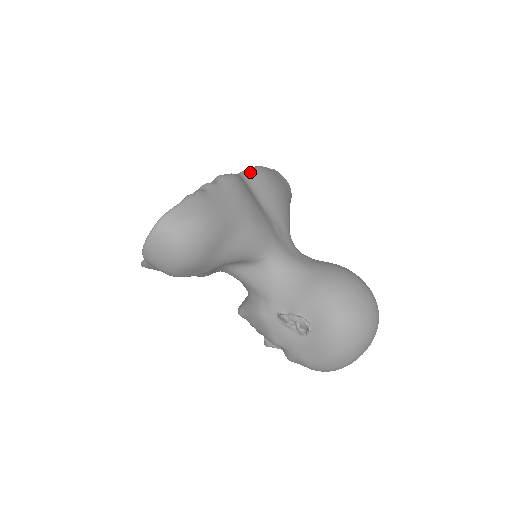
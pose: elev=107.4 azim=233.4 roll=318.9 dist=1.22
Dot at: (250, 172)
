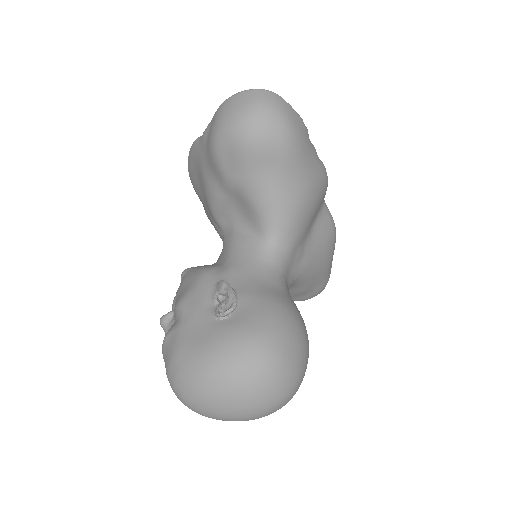
Dot at: (330, 213)
